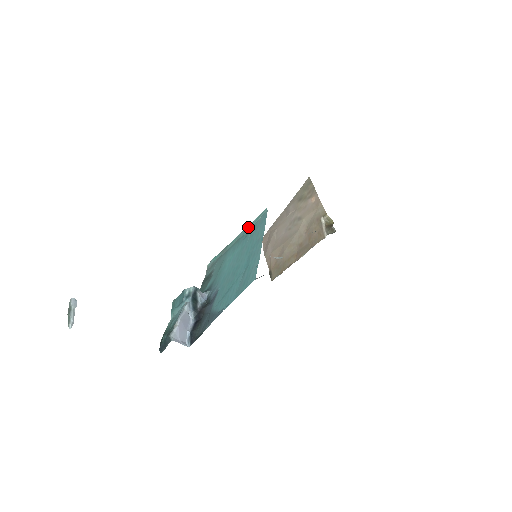
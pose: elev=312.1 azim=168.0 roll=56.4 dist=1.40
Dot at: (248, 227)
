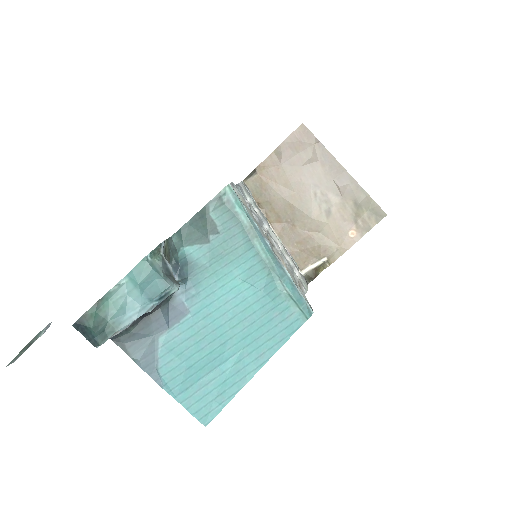
Dot at: (285, 285)
